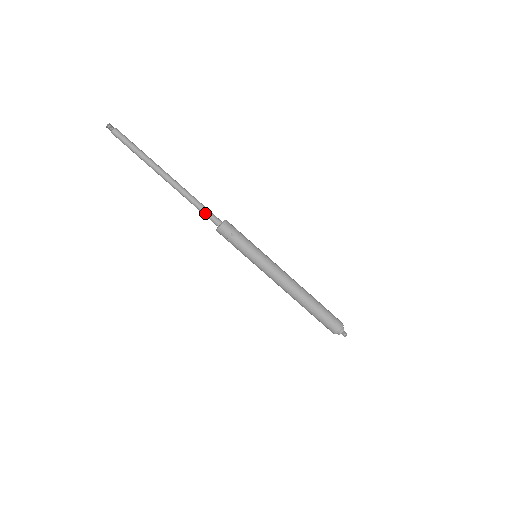
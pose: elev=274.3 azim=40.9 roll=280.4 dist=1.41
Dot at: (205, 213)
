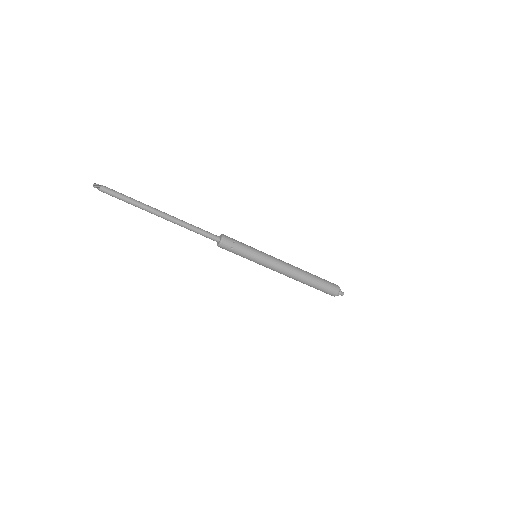
Dot at: (205, 233)
